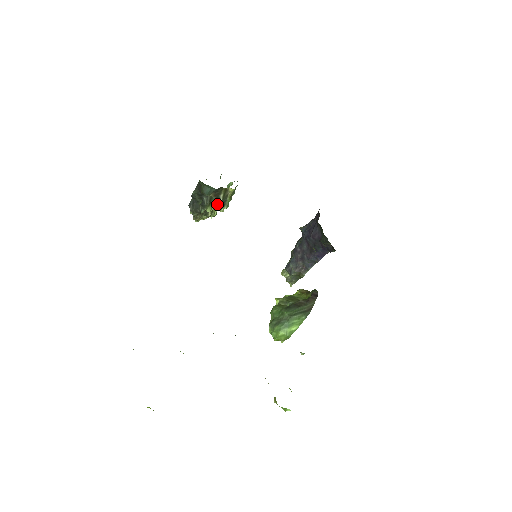
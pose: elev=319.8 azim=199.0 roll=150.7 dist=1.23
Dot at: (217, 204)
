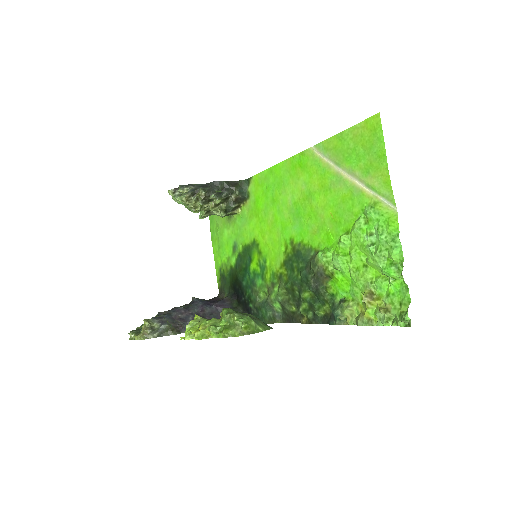
Dot at: (217, 207)
